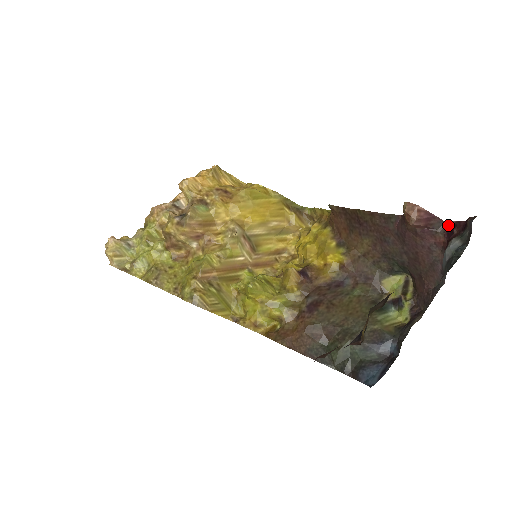
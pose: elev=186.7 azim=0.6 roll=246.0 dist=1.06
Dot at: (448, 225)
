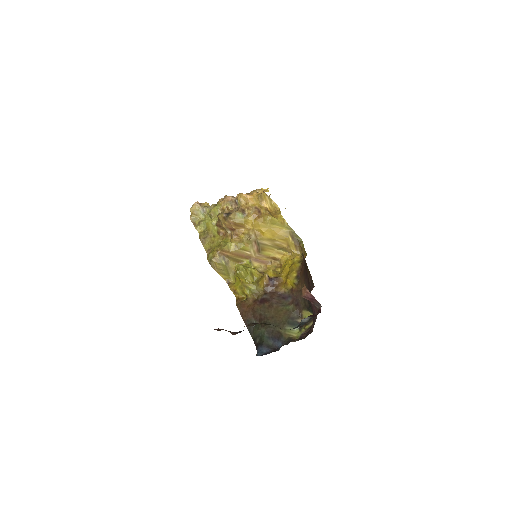
Dot at: occluded
